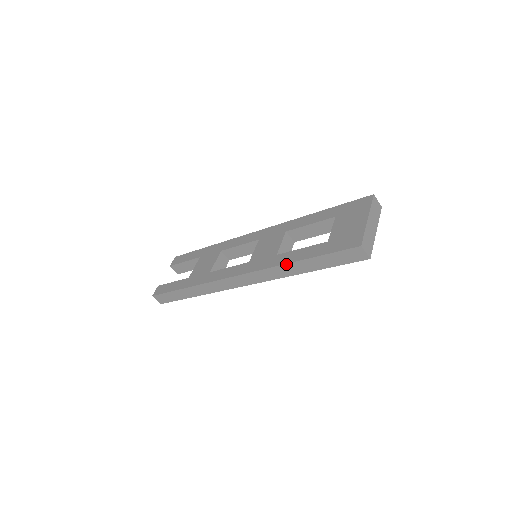
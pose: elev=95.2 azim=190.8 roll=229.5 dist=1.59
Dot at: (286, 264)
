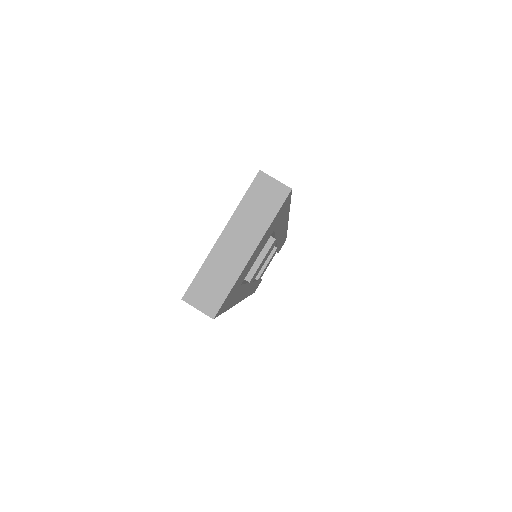
Dot at: occluded
